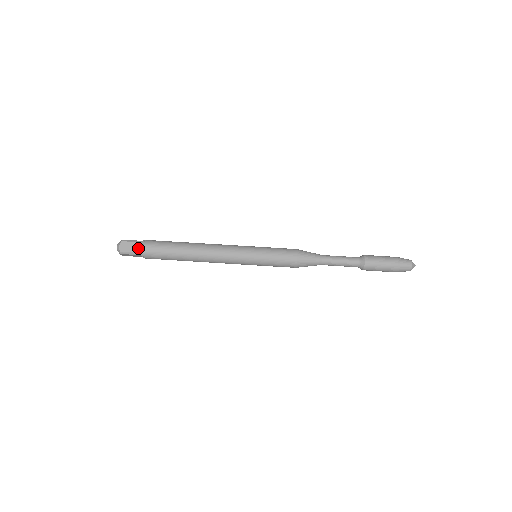
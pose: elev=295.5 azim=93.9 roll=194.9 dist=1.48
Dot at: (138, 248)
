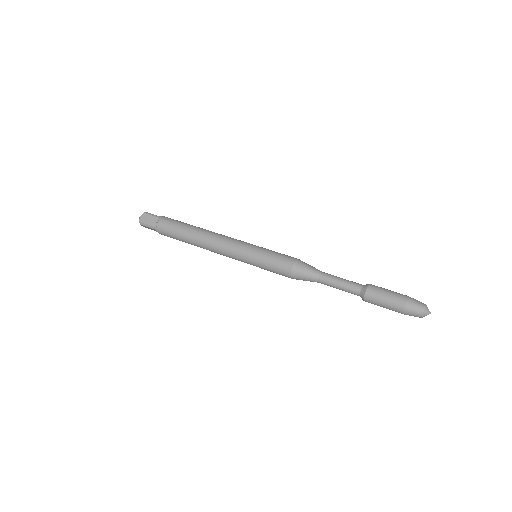
Dot at: (154, 222)
